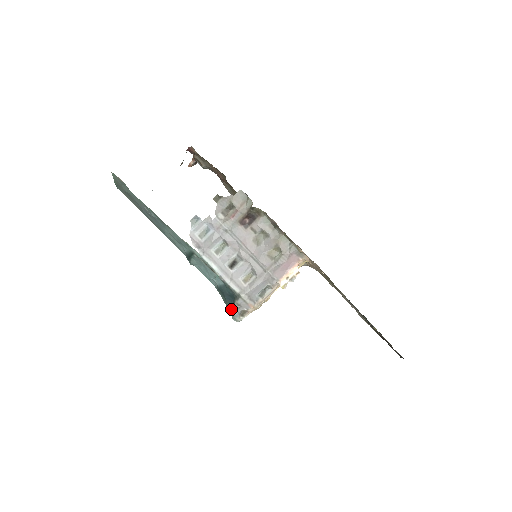
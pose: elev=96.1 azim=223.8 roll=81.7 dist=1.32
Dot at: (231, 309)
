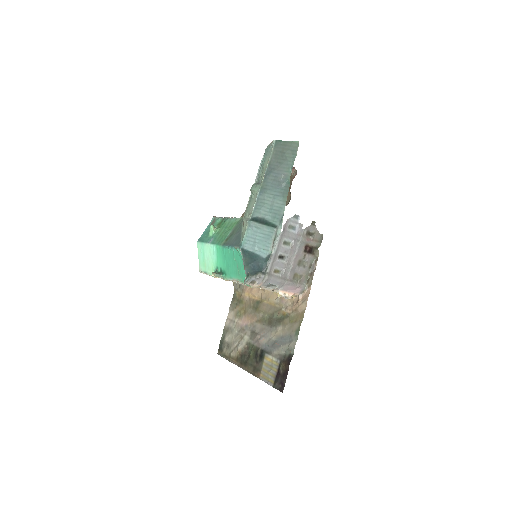
Dot at: (248, 272)
